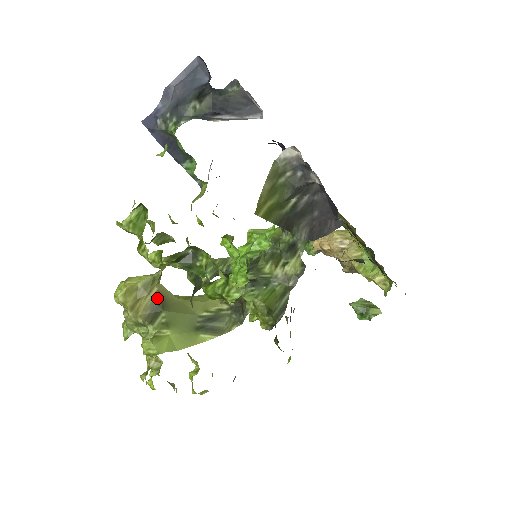
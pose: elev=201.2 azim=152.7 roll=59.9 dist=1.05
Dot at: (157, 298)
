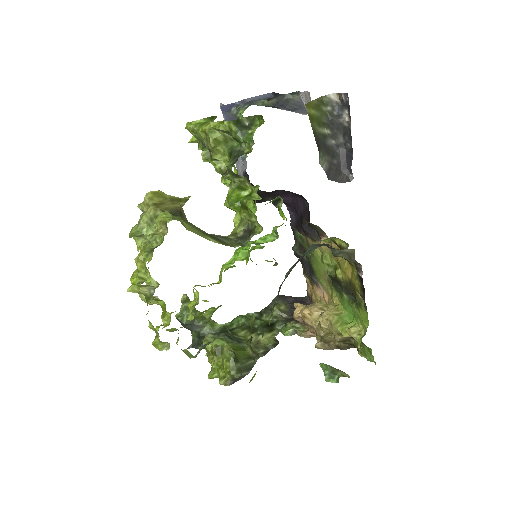
Dot at: (178, 209)
